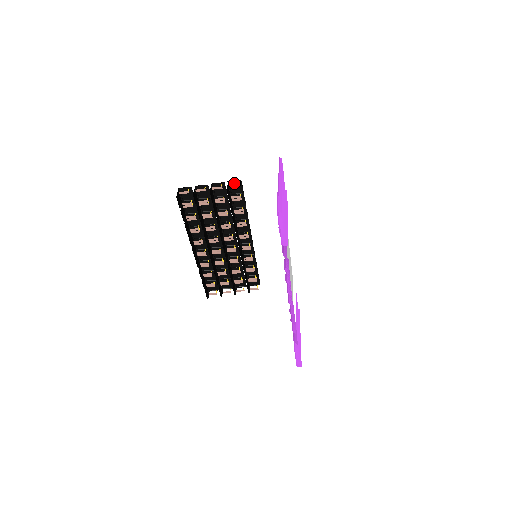
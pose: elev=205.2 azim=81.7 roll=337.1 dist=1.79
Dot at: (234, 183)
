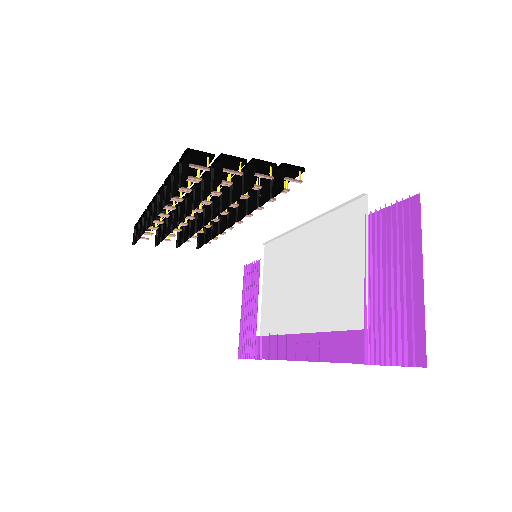
Dot at: (290, 166)
